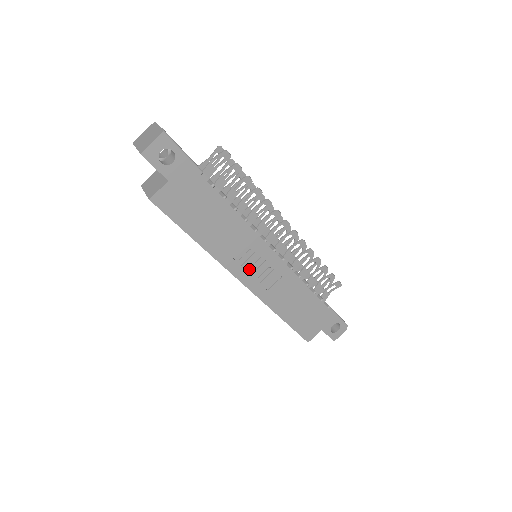
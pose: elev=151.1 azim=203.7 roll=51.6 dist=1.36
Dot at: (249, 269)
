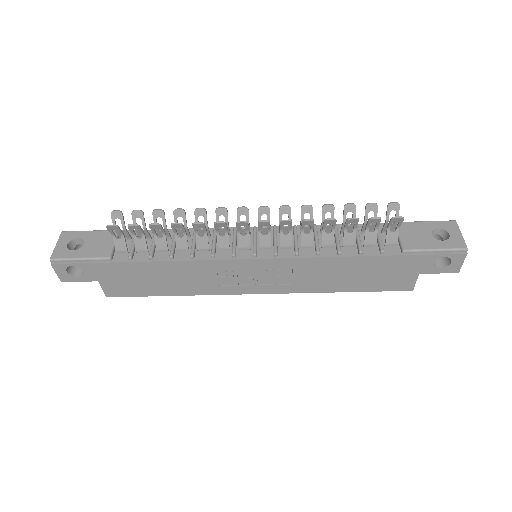
Dot at: (247, 283)
